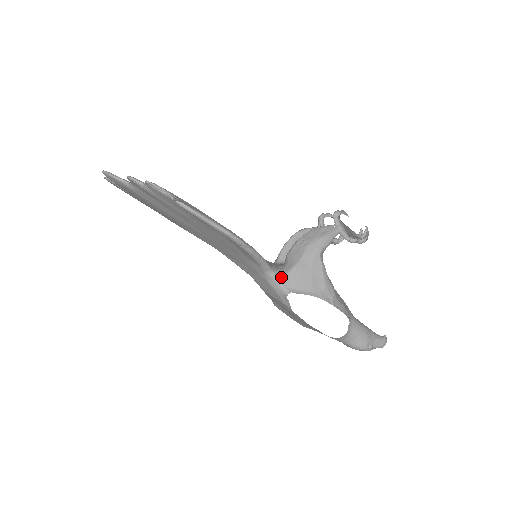
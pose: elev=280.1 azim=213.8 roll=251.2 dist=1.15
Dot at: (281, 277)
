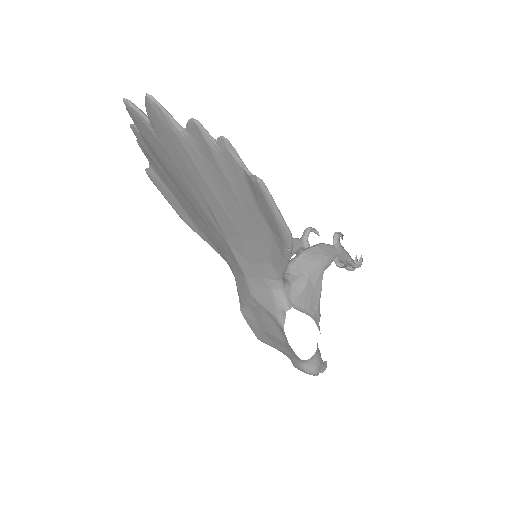
Dot at: (287, 289)
